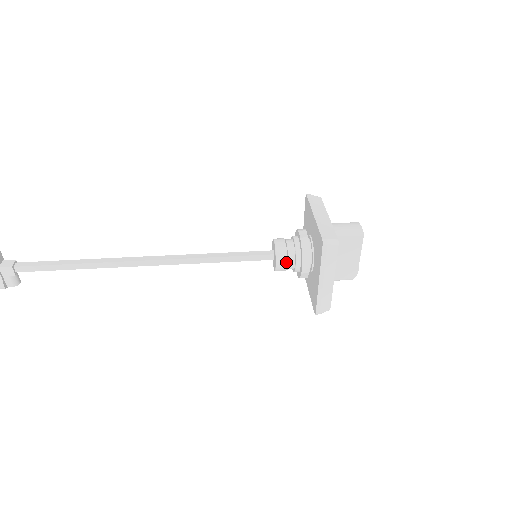
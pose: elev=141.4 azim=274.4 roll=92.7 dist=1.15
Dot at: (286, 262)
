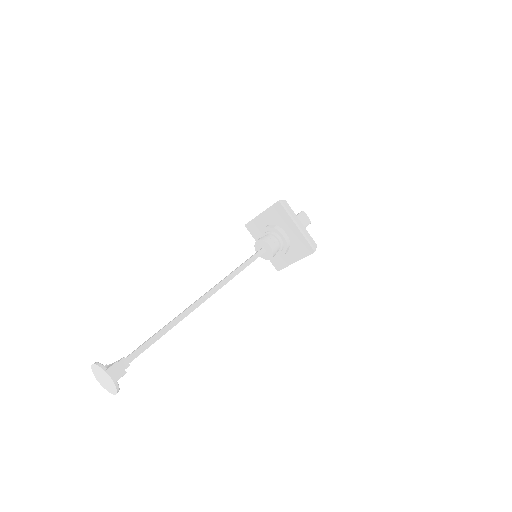
Dot at: occluded
